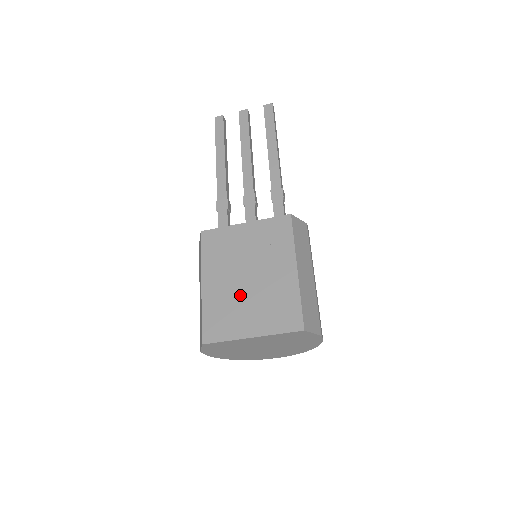
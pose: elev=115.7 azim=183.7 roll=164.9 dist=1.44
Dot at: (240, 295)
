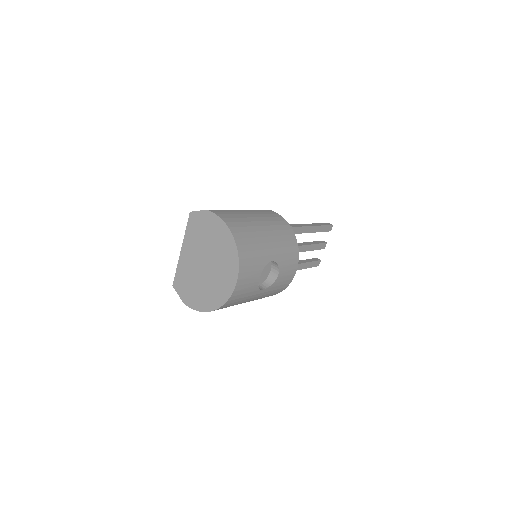
Dot at: occluded
